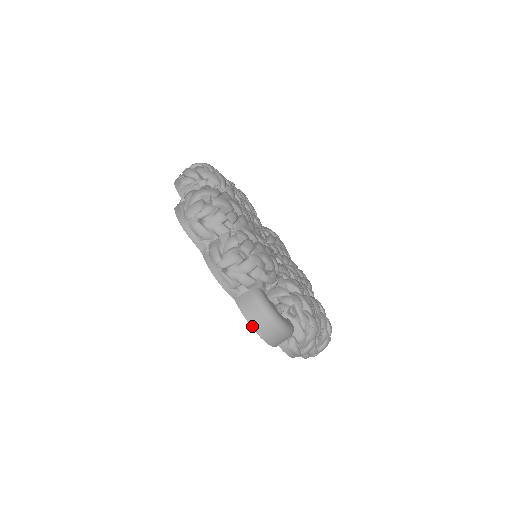
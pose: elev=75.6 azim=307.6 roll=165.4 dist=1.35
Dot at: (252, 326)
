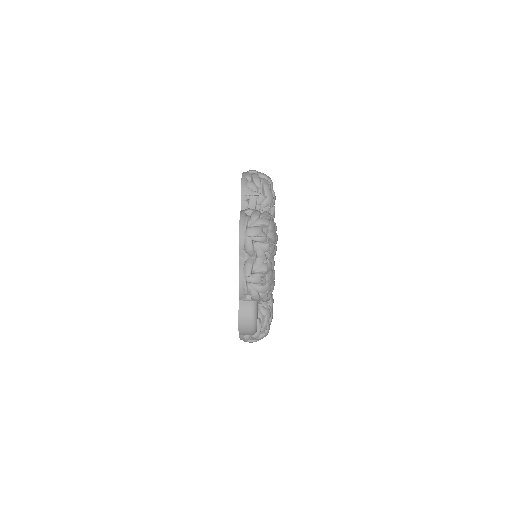
Dot at: (239, 322)
